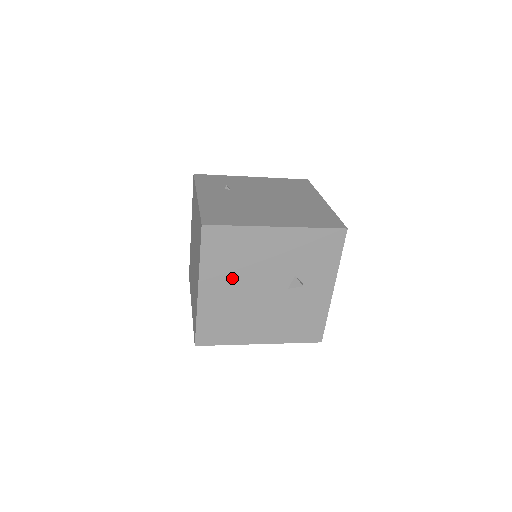
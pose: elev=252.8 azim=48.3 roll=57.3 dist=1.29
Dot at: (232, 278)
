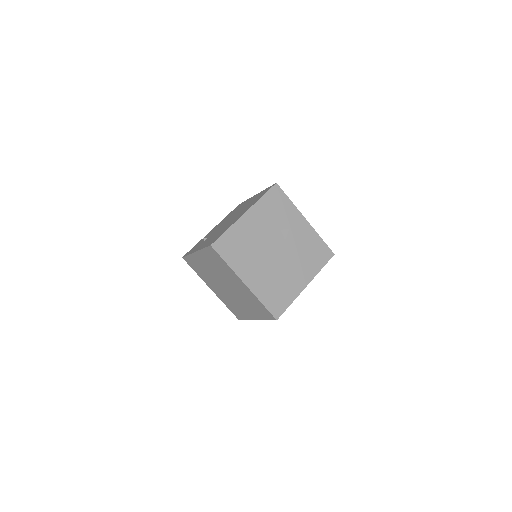
Dot at: (253, 261)
